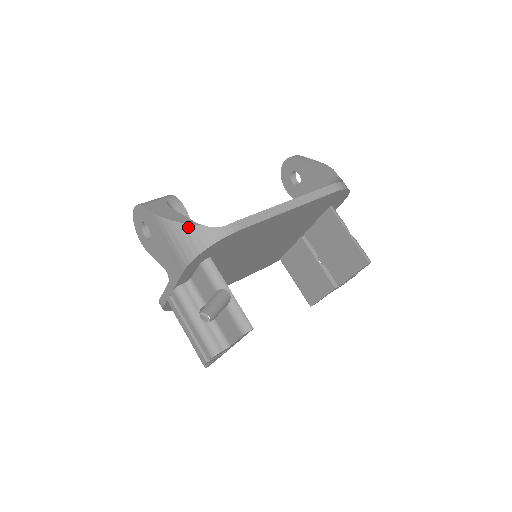
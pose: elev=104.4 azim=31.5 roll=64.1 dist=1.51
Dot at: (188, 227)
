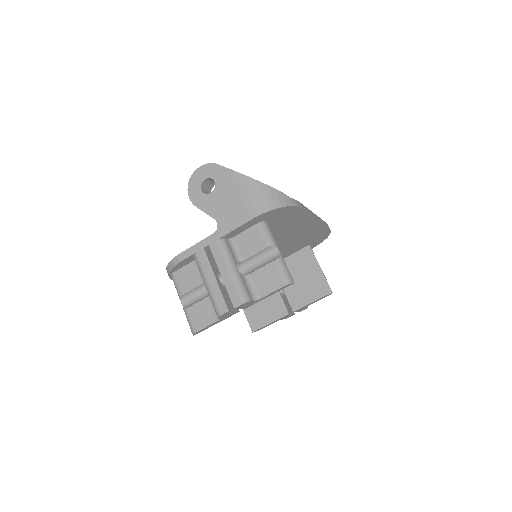
Dot at: (269, 188)
